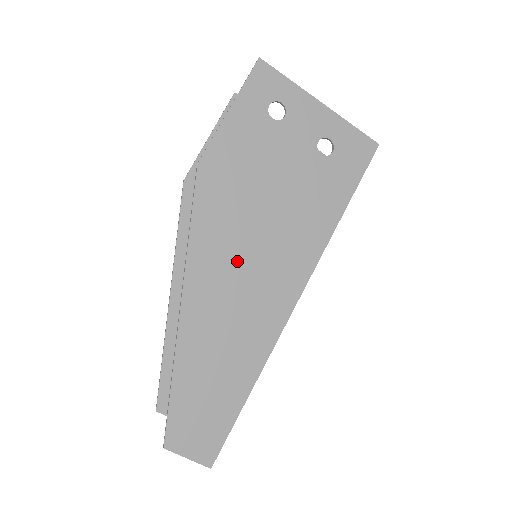
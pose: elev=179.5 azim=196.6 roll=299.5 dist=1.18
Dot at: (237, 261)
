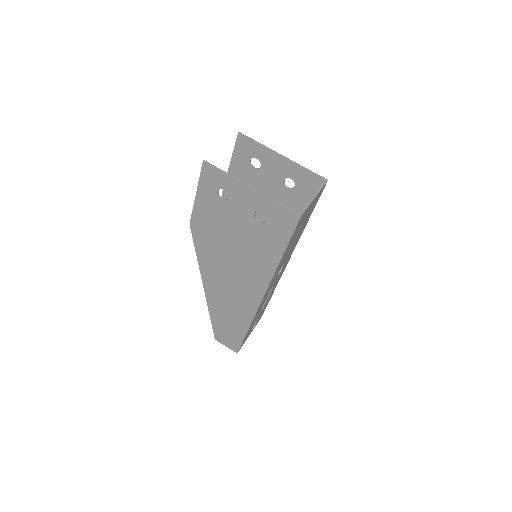
Dot at: (224, 274)
